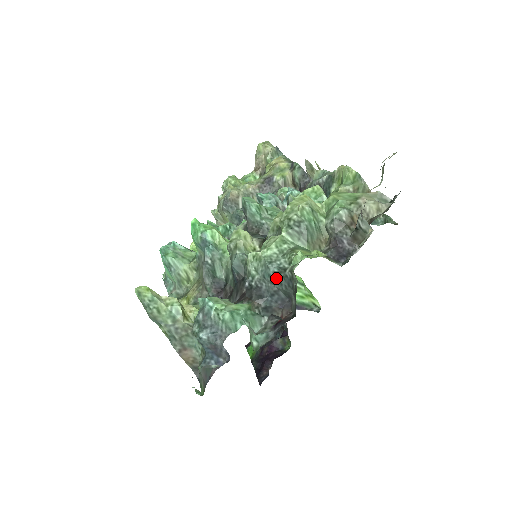
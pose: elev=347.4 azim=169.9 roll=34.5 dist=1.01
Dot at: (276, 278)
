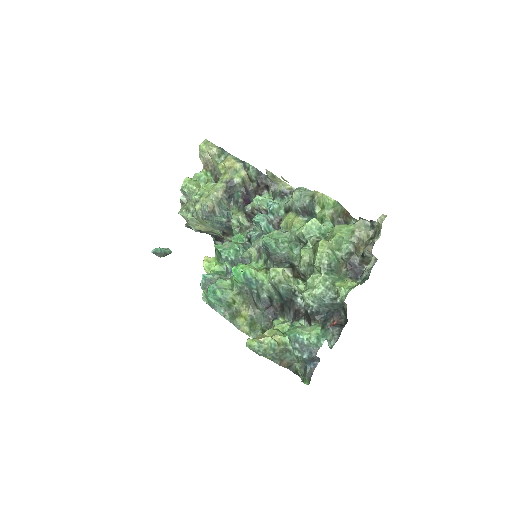
Dot at: (330, 305)
